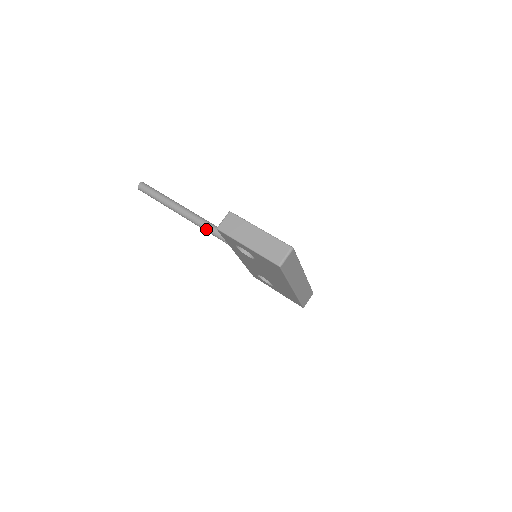
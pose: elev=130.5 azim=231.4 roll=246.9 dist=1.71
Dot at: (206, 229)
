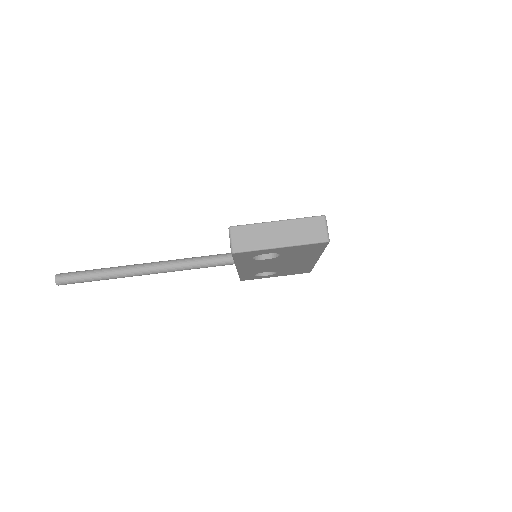
Dot at: (182, 268)
